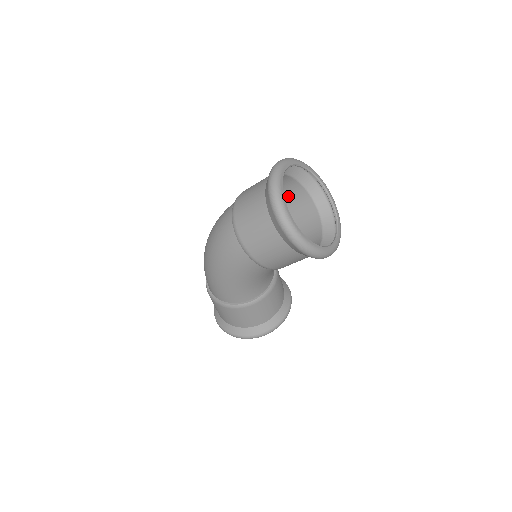
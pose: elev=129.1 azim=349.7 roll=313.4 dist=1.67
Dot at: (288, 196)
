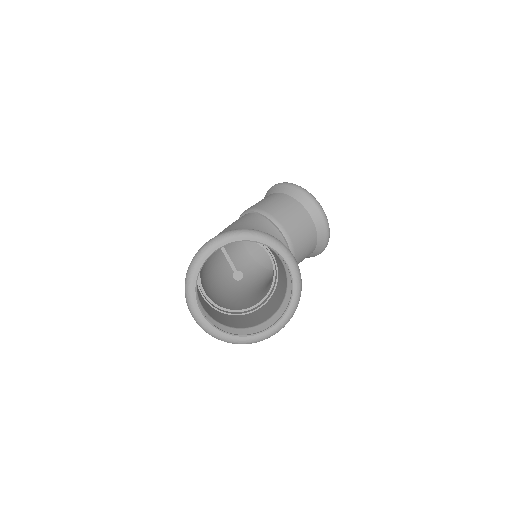
Dot at: occluded
